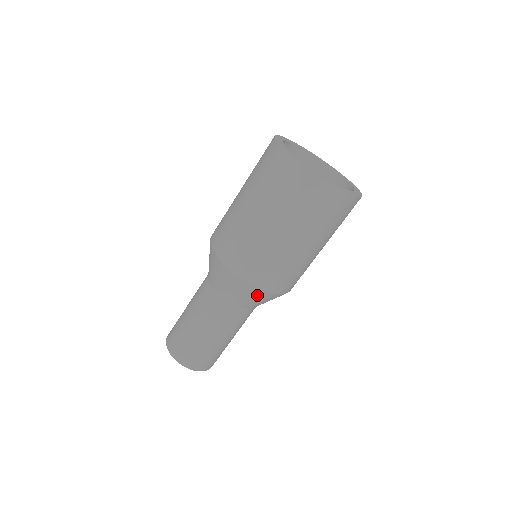
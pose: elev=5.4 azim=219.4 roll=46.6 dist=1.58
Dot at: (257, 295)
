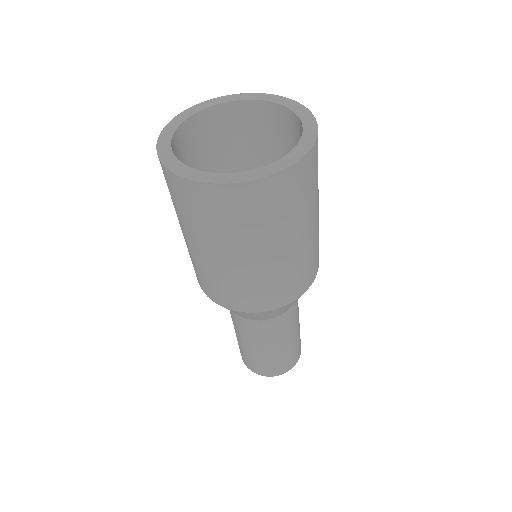
Dot at: (233, 311)
